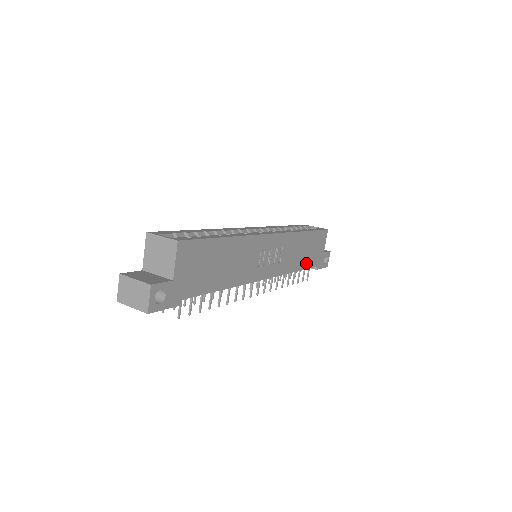
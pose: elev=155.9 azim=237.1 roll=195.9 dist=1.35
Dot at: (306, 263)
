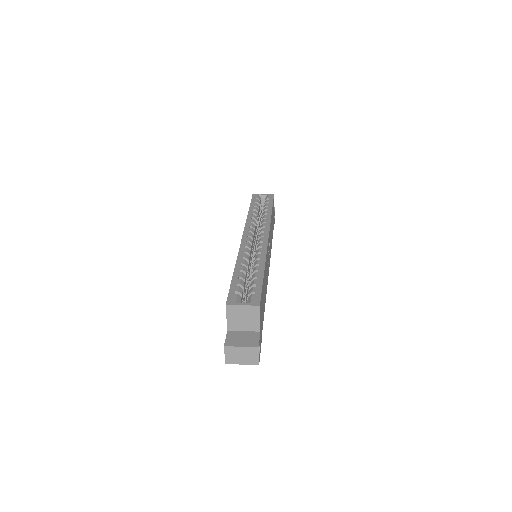
Dot at: (272, 232)
